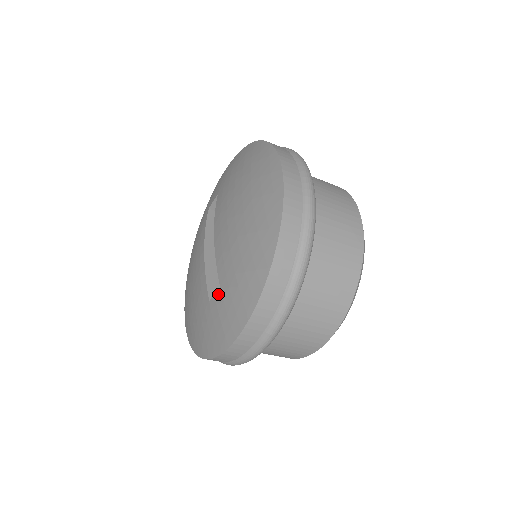
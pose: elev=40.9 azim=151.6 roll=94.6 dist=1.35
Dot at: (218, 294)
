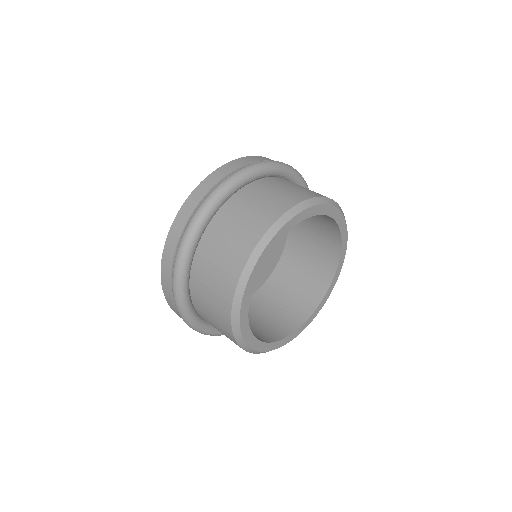
Dot at: occluded
